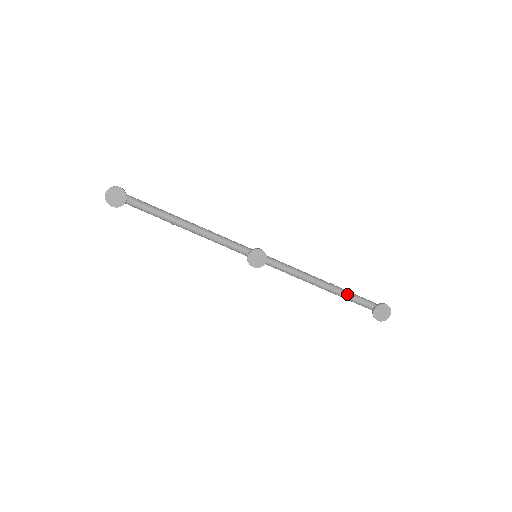
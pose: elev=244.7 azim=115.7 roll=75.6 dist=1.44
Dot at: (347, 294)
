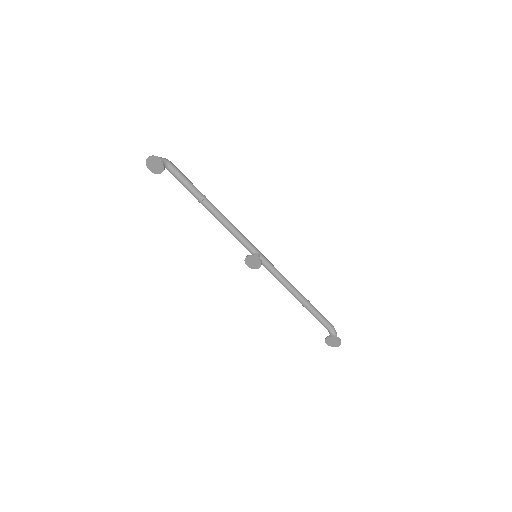
Dot at: (315, 315)
